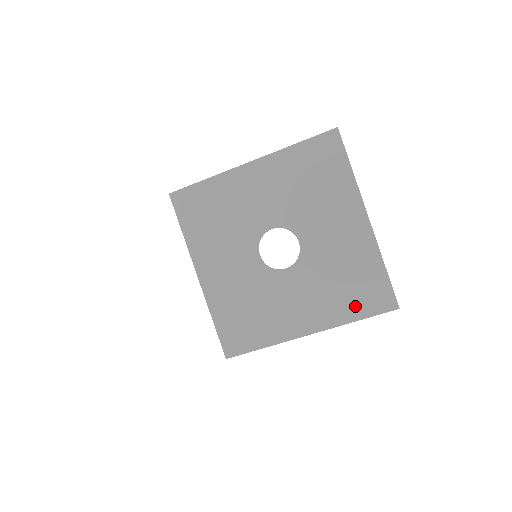
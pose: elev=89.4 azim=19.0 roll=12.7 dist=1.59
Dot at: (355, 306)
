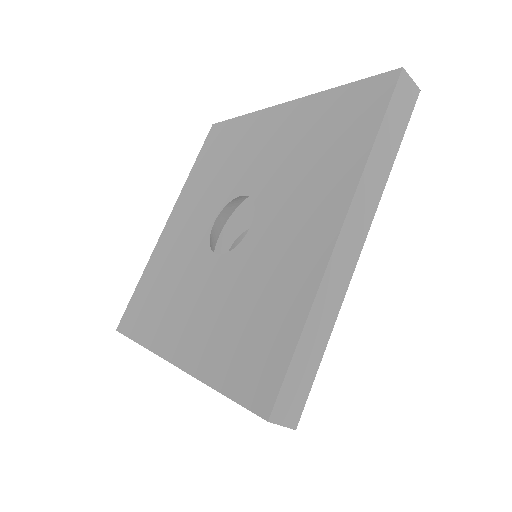
Dot at: (230, 363)
